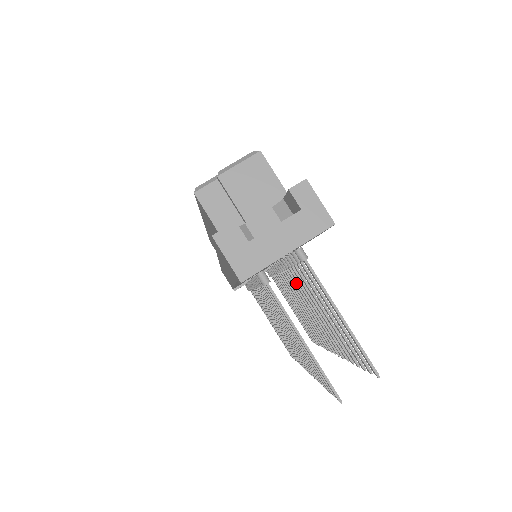
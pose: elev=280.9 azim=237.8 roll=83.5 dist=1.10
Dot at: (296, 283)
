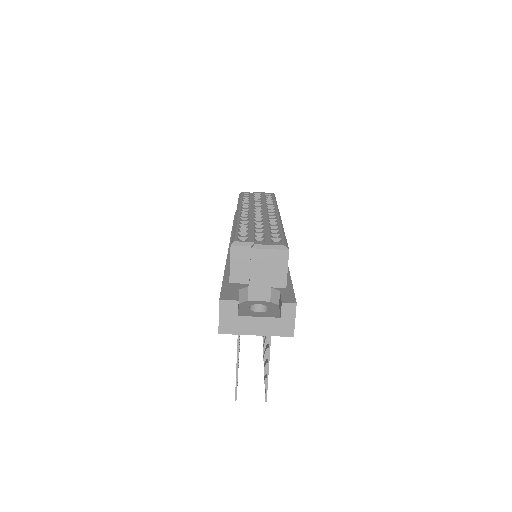
Dot at: occluded
